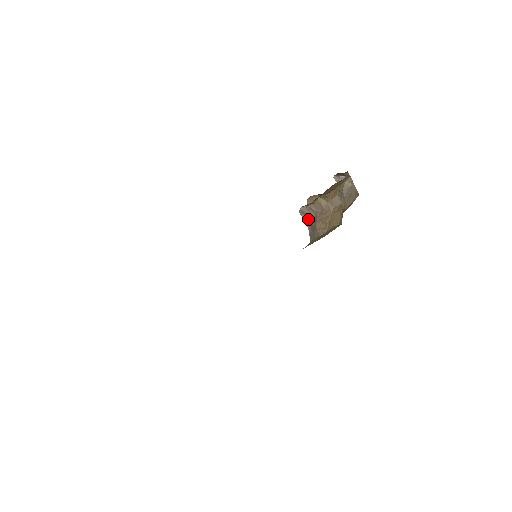
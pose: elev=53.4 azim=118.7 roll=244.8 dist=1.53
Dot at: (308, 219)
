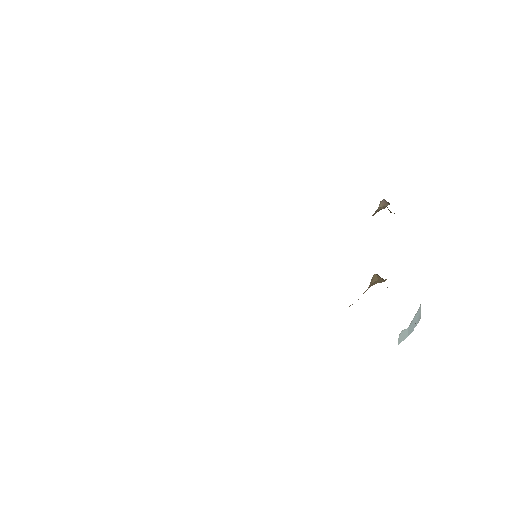
Dot at: occluded
